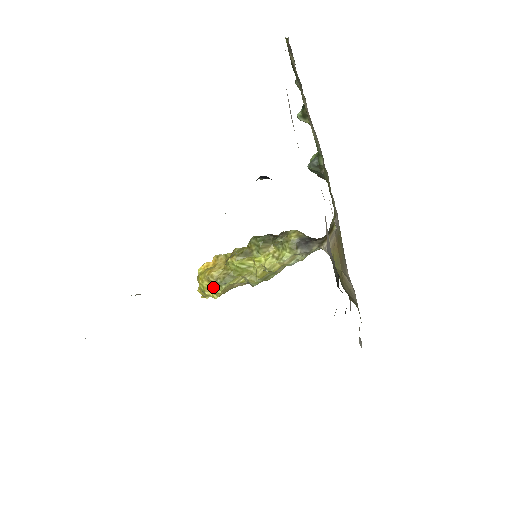
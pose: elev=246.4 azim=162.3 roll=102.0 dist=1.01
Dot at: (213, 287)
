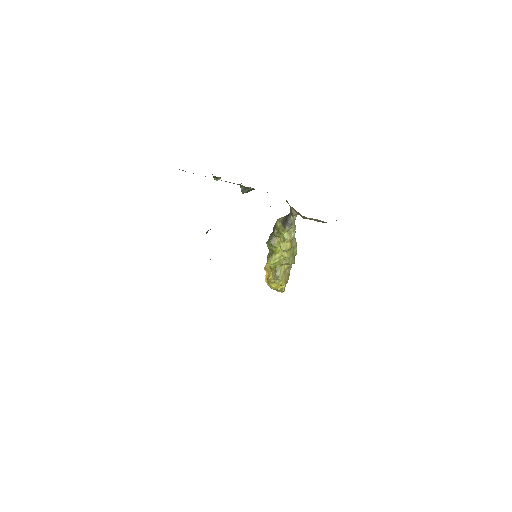
Dot at: occluded
